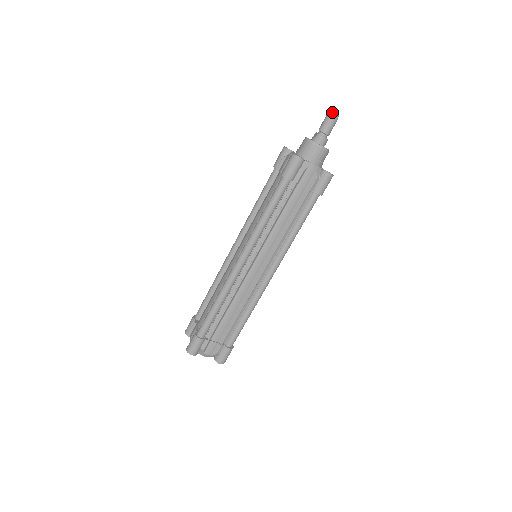
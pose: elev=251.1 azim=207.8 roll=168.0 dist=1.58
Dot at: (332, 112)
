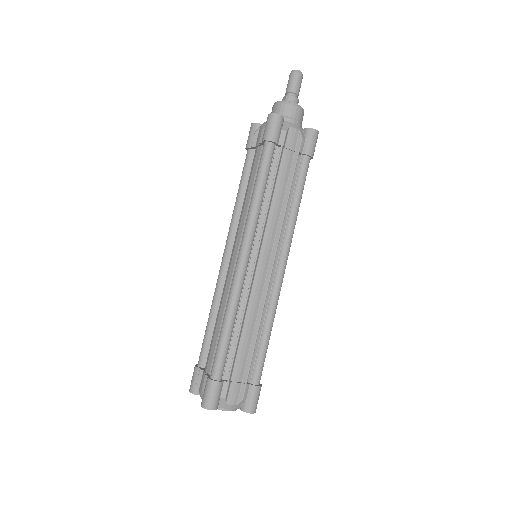
Dot at: (295, 70)
